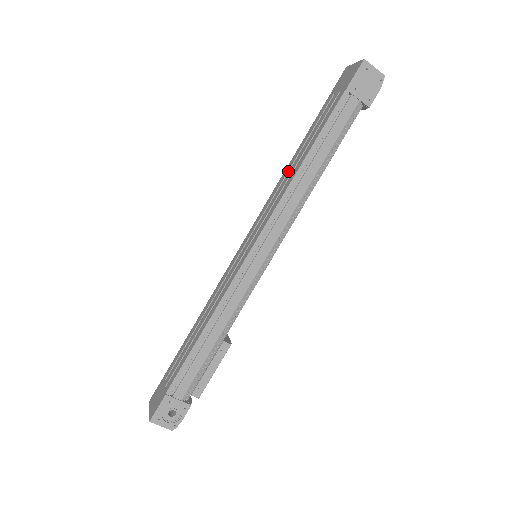
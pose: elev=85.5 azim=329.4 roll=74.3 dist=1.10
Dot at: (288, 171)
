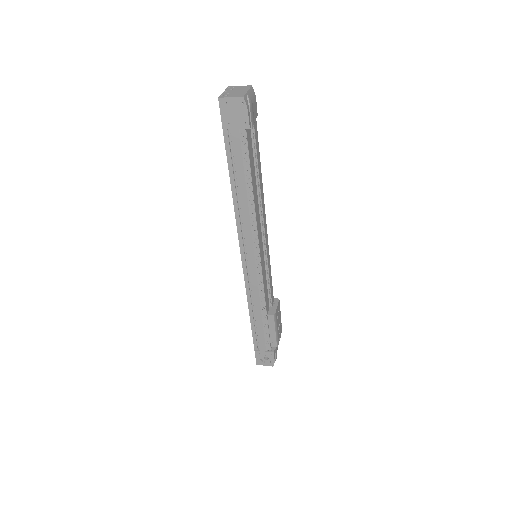
Dot at: occluded
